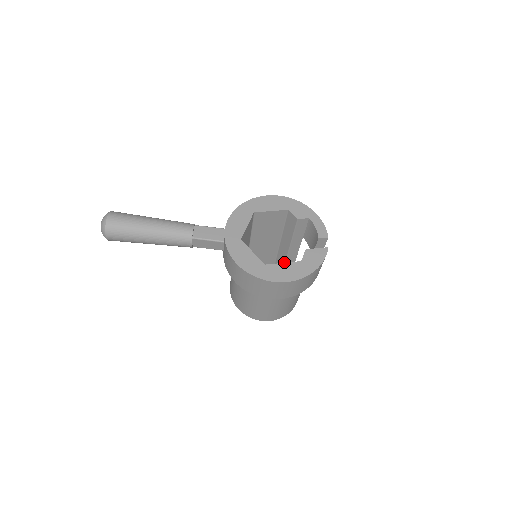
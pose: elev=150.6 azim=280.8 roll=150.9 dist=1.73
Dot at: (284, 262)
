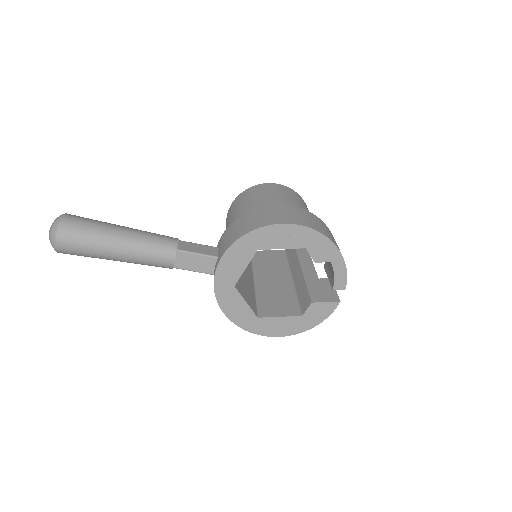
Dot at: occluded
